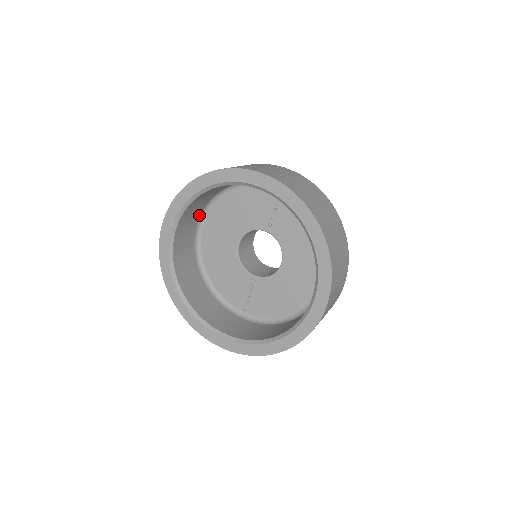
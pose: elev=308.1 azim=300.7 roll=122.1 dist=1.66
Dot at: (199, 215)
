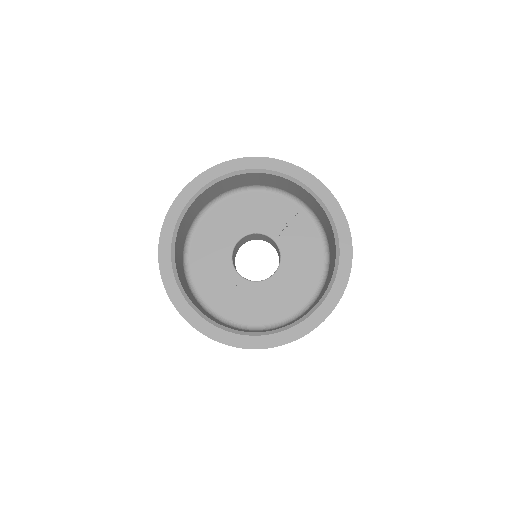
Dot at: (212, 198)
